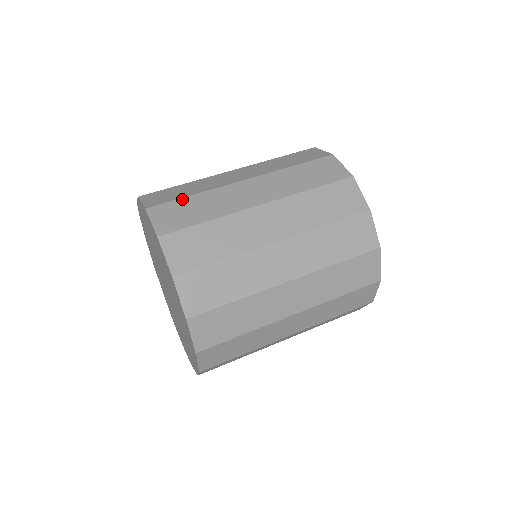
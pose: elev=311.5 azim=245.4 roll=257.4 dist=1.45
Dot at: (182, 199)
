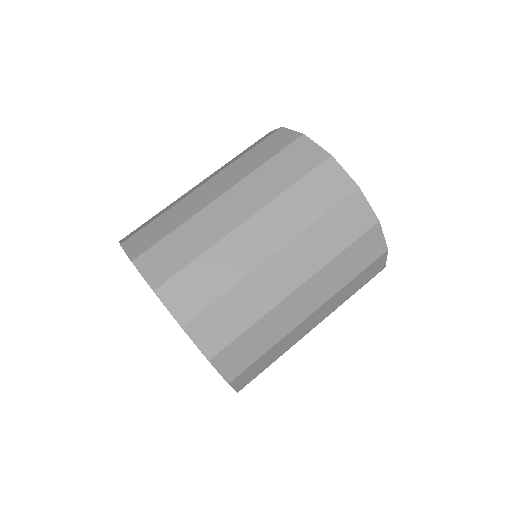
Dot at: (150, 223)
